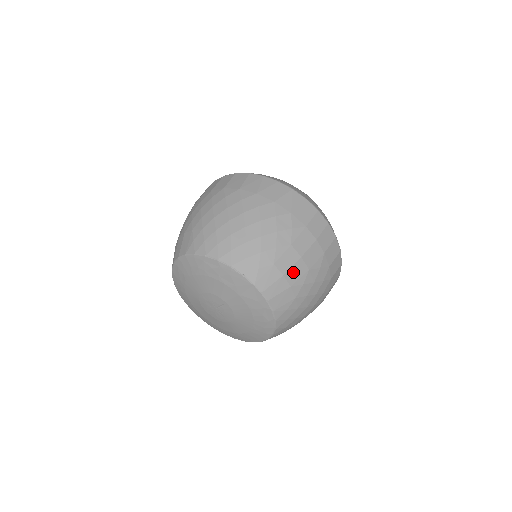
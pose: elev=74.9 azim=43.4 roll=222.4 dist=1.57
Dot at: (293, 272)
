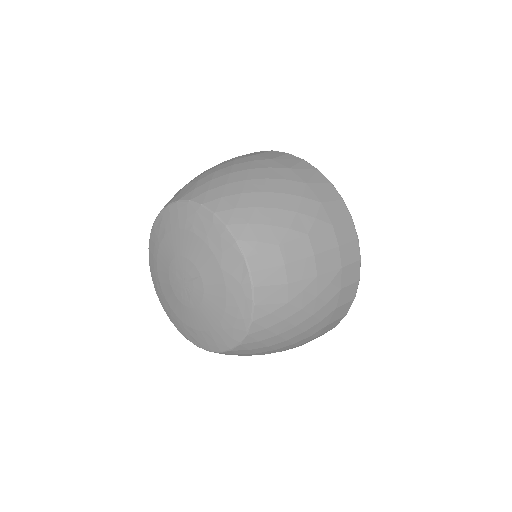
Dot at: (298, 267)
